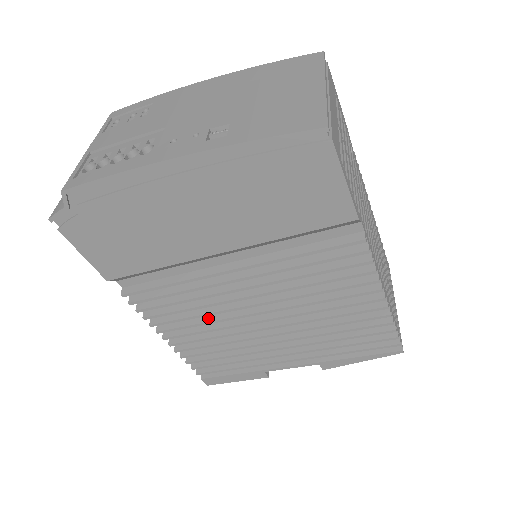
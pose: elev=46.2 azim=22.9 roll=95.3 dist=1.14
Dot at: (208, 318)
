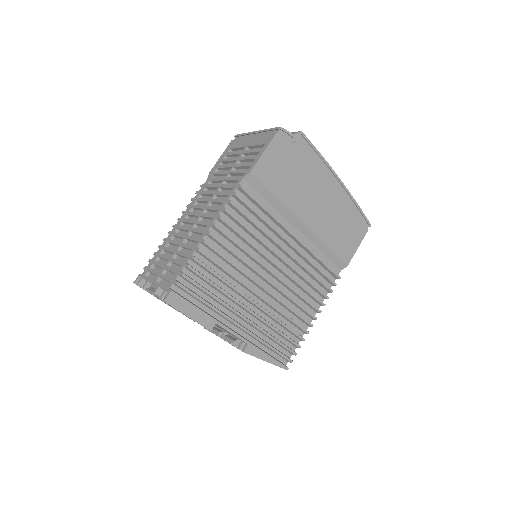
Dot at: (247, 249)
